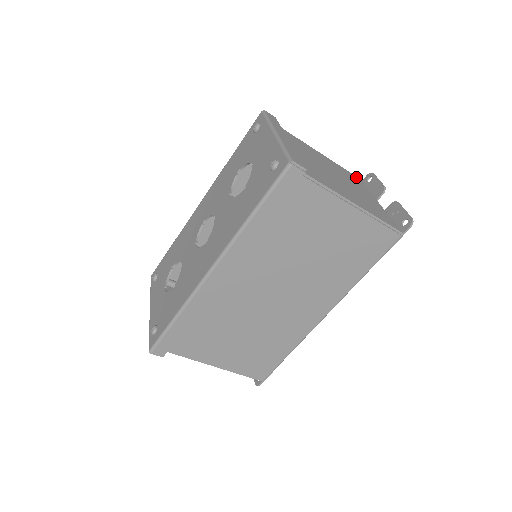
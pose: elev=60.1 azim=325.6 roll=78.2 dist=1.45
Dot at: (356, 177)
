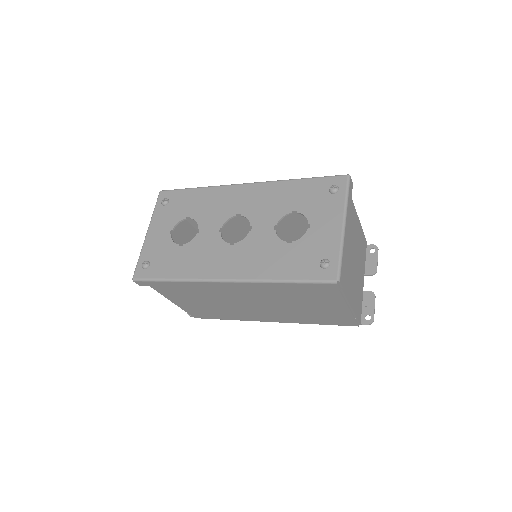
Dot at: (366, 242)
